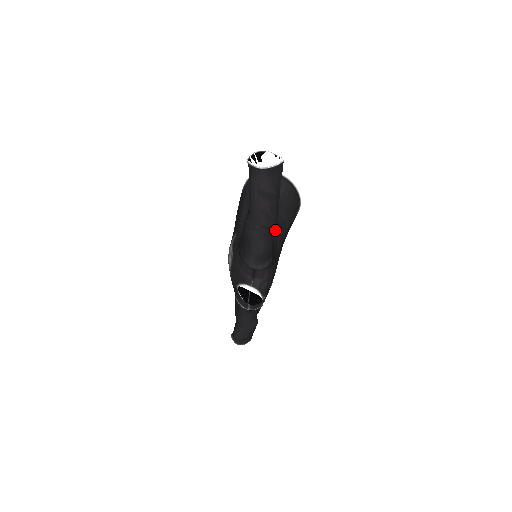
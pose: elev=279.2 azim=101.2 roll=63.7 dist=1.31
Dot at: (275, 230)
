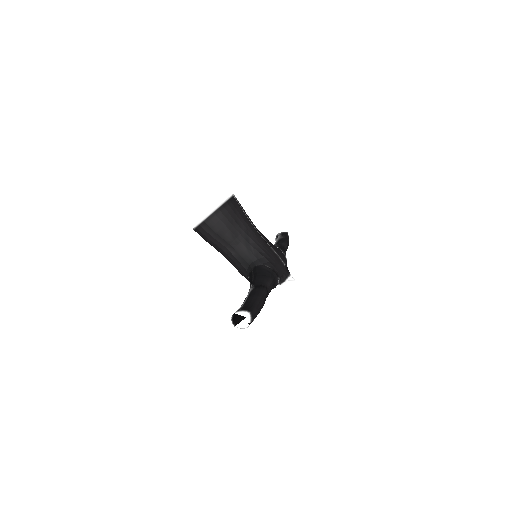
Dot at: (250, 247)
